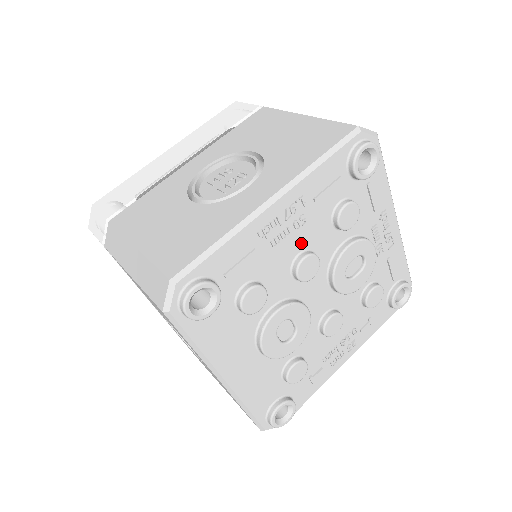
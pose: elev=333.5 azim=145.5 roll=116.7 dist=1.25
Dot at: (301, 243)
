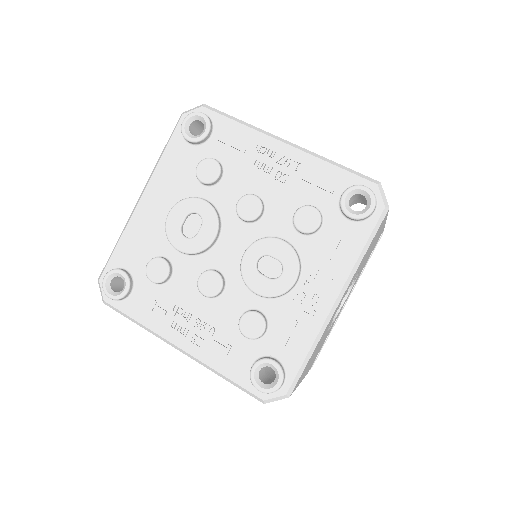
Dot at: (267, 192)
